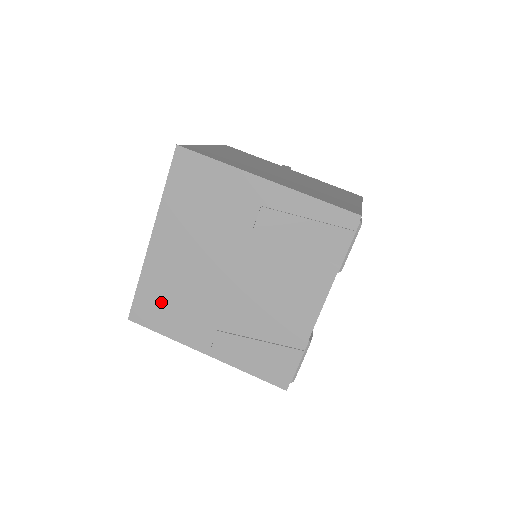
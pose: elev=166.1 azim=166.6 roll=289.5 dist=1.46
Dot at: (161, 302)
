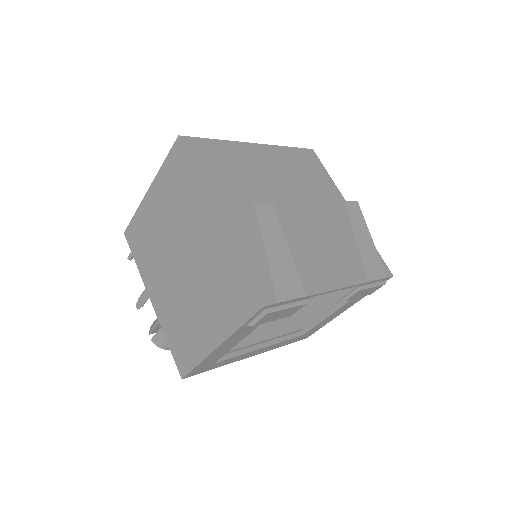
Dot at: (221, 161)
